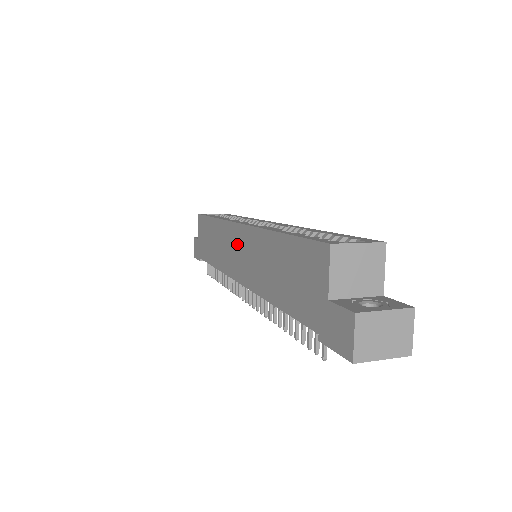
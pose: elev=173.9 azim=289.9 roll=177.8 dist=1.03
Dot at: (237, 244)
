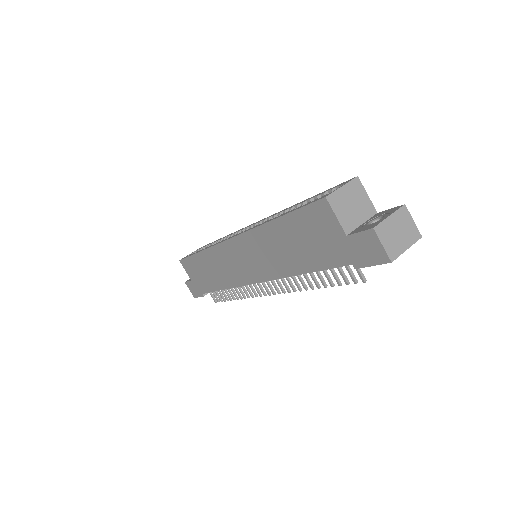
Dot at: (237, 255)
